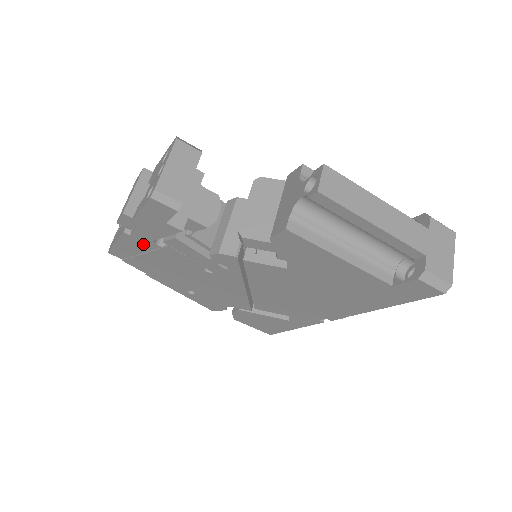
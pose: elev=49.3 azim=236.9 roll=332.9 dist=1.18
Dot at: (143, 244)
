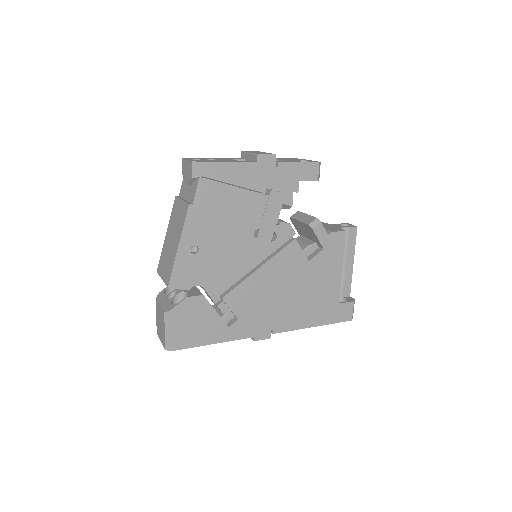
Dot at: (253, 180)
